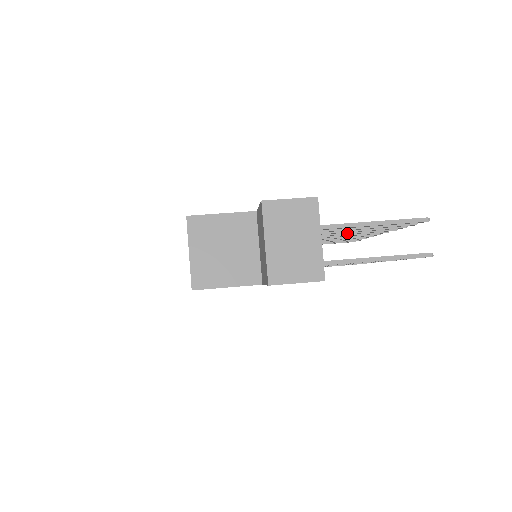
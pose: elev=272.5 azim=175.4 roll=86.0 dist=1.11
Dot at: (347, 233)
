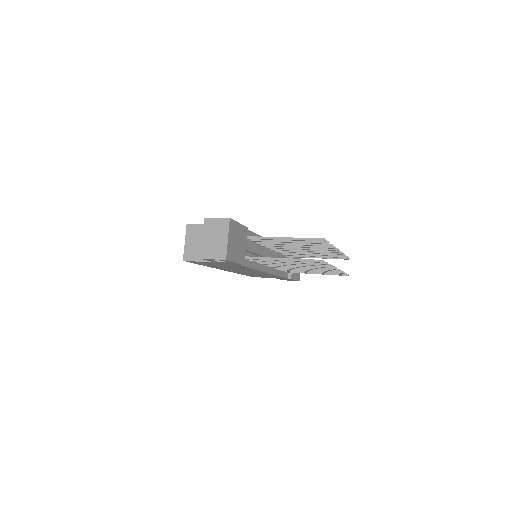
Dot at: (302, 246)
